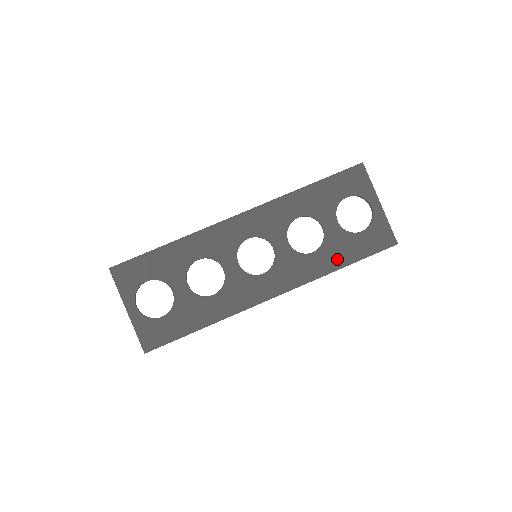
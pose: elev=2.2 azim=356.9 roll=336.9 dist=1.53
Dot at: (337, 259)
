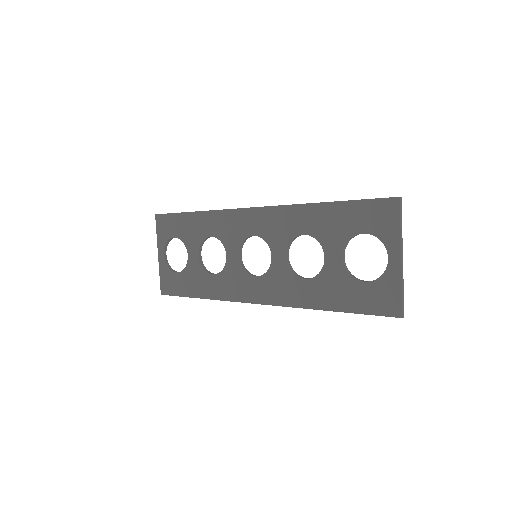
Dot at: (327, 298)
